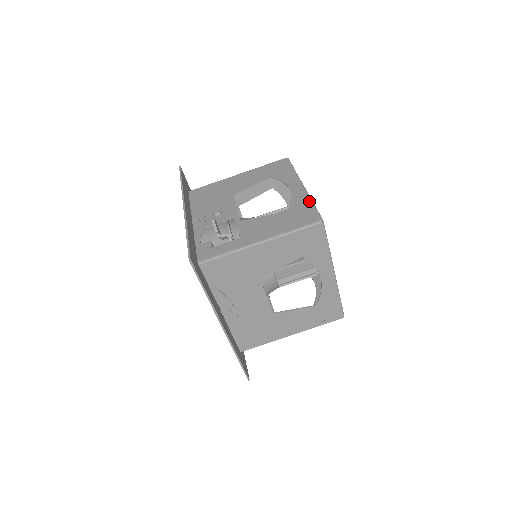
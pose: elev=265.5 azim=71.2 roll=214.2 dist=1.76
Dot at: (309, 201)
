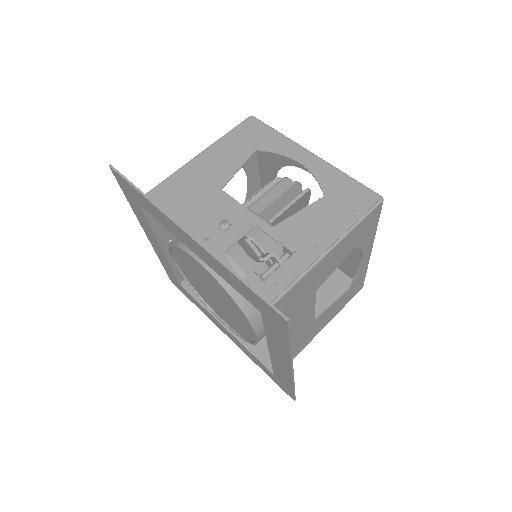
Dot at: (343, 175)
